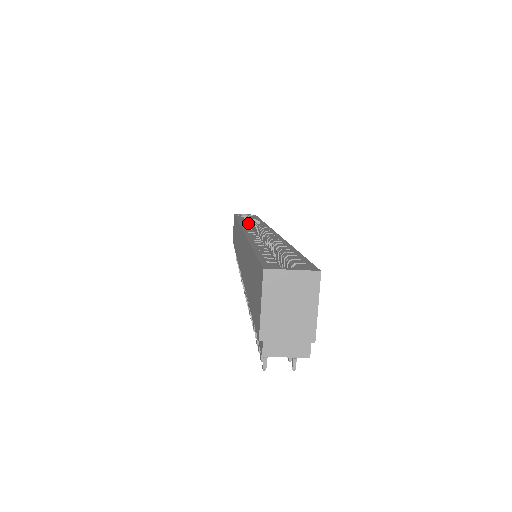
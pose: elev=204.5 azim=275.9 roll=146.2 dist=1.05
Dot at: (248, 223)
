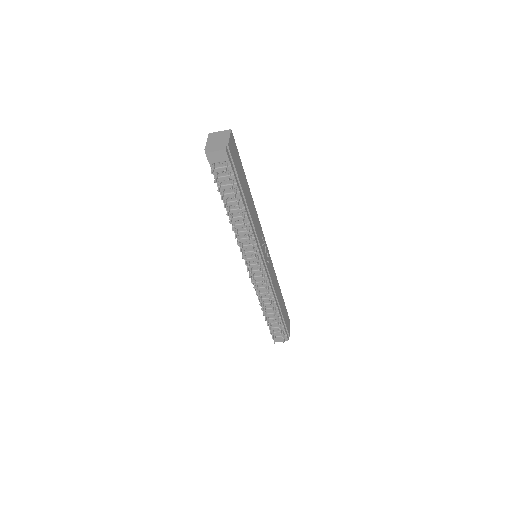
Dot at: occluded
